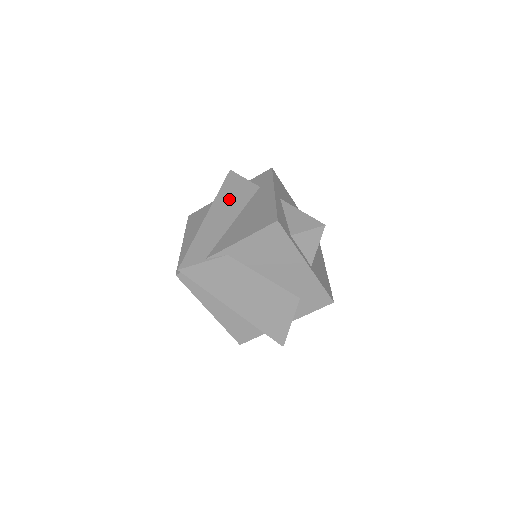
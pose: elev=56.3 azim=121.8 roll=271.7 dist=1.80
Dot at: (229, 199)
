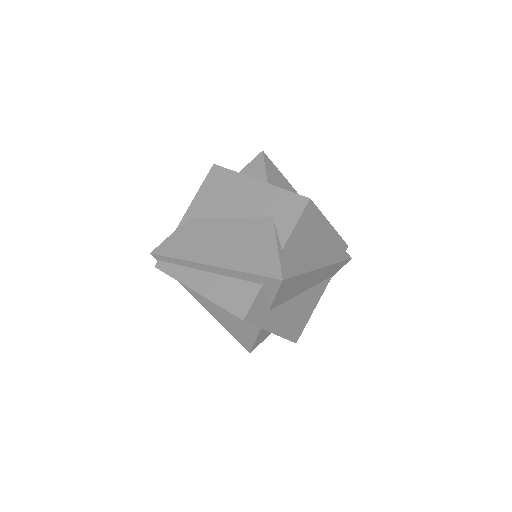
Dot at: occluded
